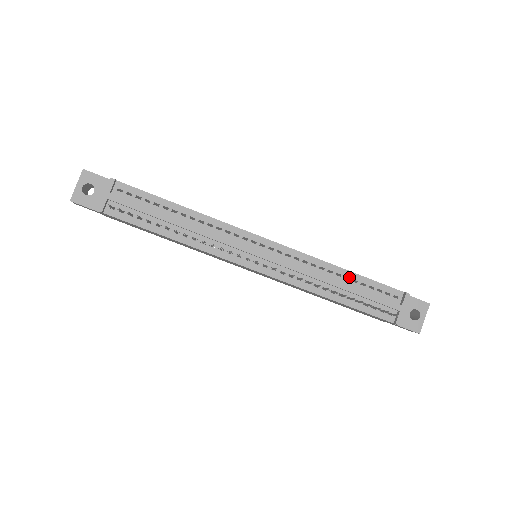
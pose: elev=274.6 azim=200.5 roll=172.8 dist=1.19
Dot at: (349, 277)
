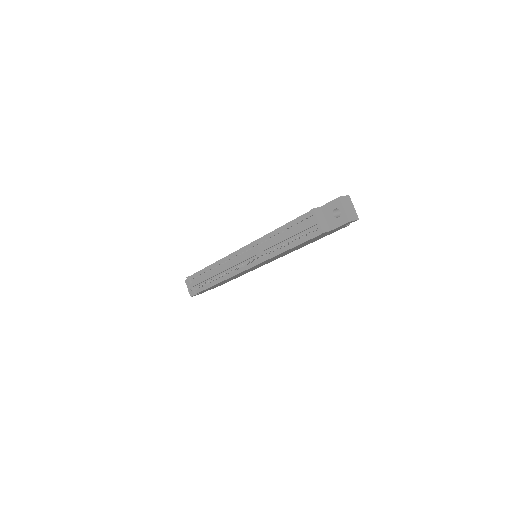
Dot at: (283, 230)
